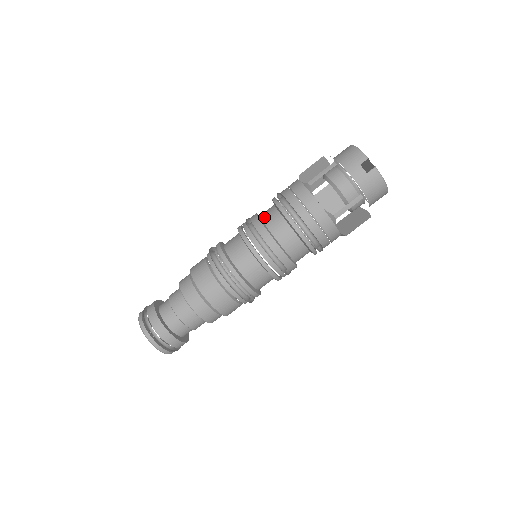
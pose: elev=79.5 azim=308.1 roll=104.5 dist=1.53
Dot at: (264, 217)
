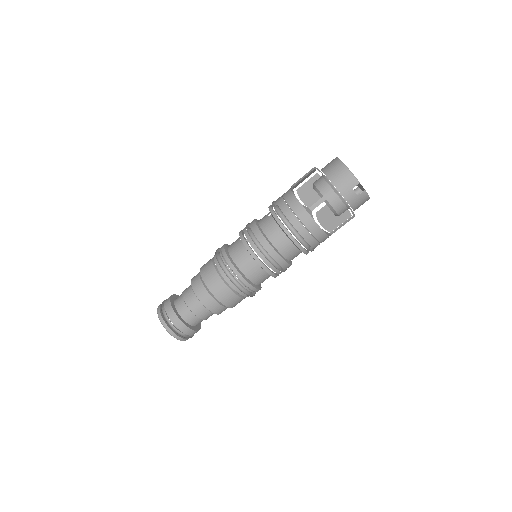
Dot at: (267, 233)
